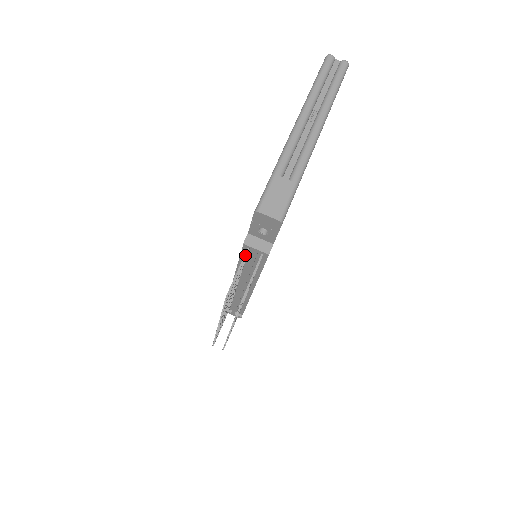
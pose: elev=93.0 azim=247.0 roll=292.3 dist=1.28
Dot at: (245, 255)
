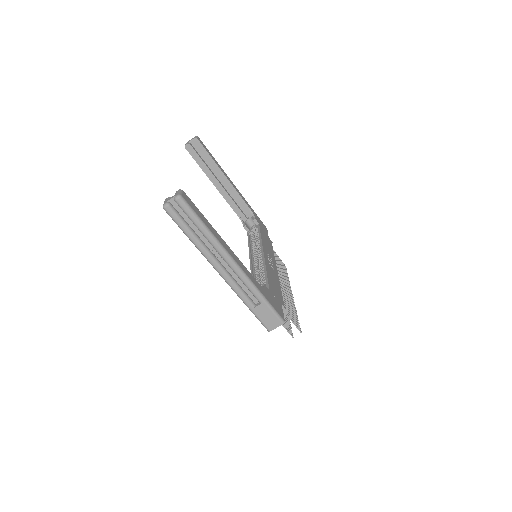
Dot at: occluded
